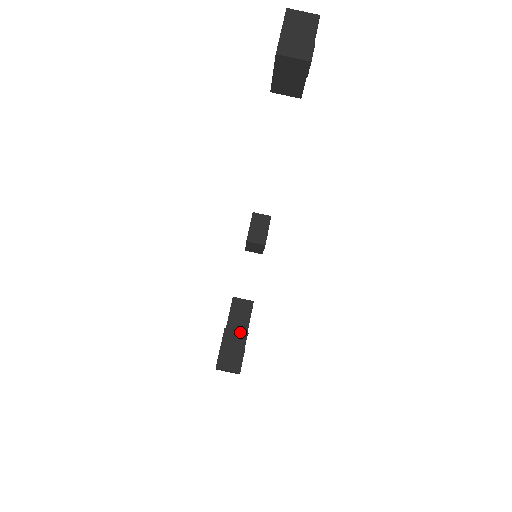
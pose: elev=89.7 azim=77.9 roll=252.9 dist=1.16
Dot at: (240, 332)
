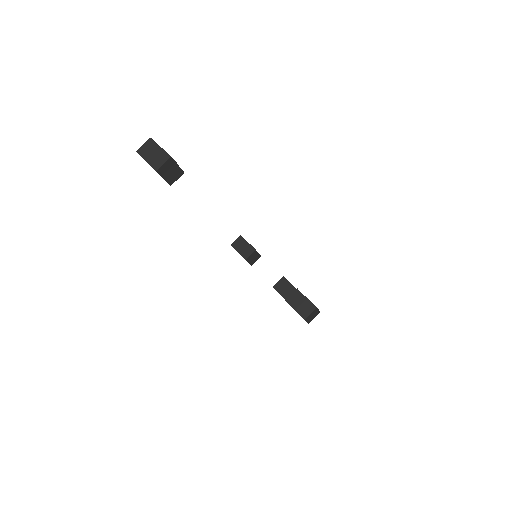
Dot at: (294, 293)
